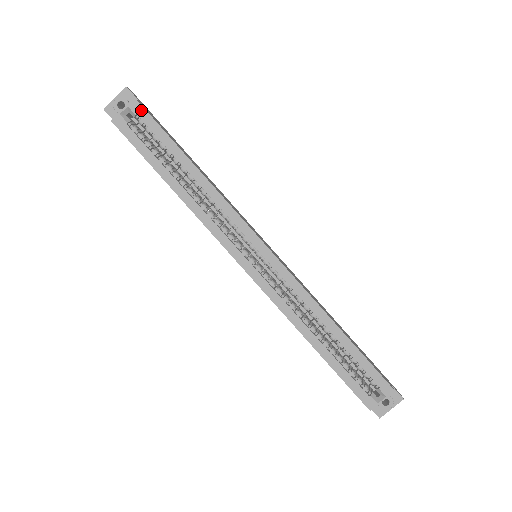
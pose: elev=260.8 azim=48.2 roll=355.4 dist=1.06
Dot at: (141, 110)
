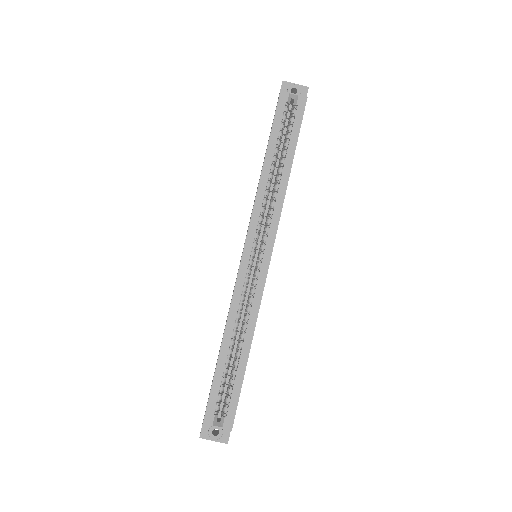
Dot at: (302, 106)
